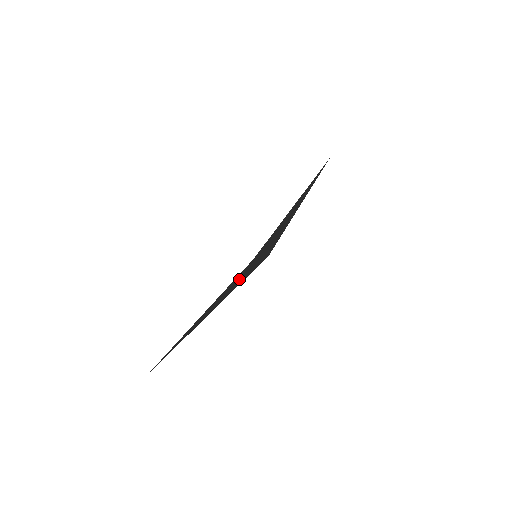
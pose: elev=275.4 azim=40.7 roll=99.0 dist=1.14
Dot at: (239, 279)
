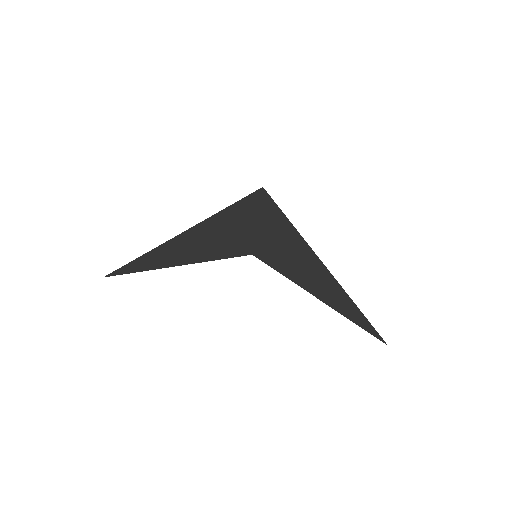
Dot at: (230, 231)
